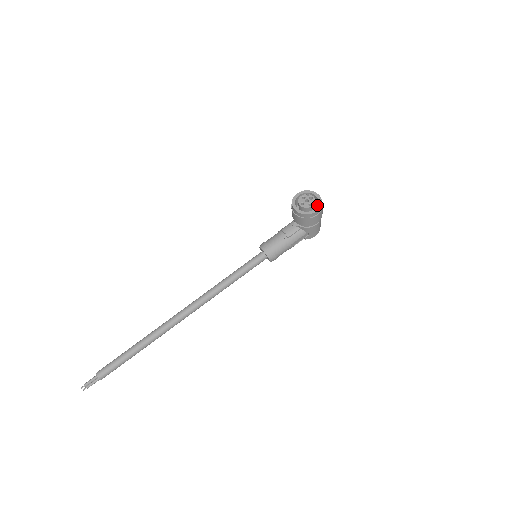
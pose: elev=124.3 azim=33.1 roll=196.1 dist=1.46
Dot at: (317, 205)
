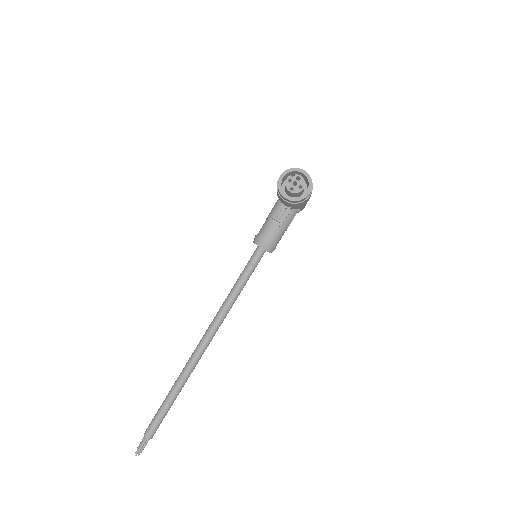
Dot at: occluded
